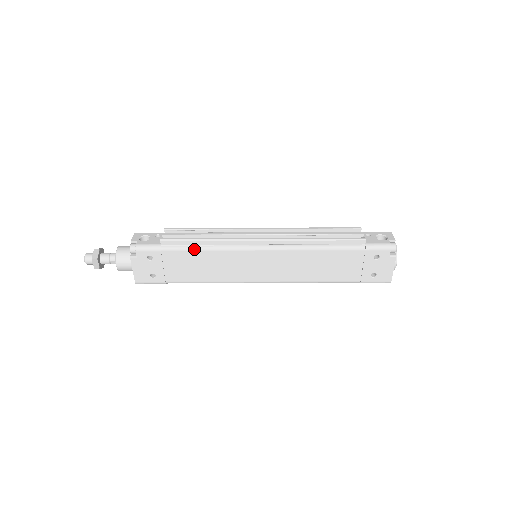
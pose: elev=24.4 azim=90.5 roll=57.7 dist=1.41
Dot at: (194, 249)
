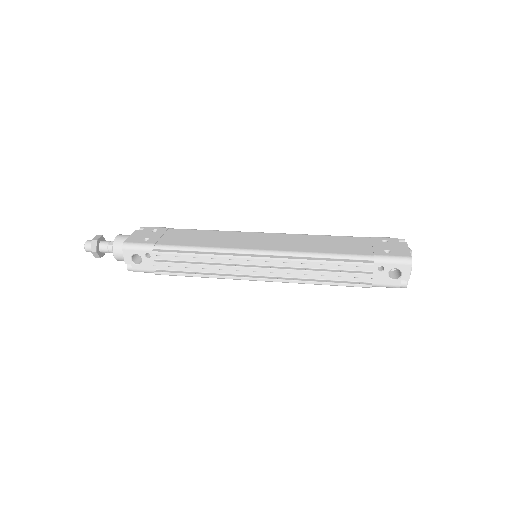
Dot at: occluded
